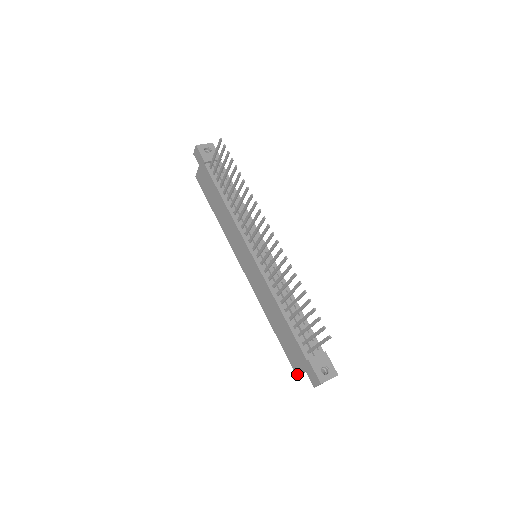
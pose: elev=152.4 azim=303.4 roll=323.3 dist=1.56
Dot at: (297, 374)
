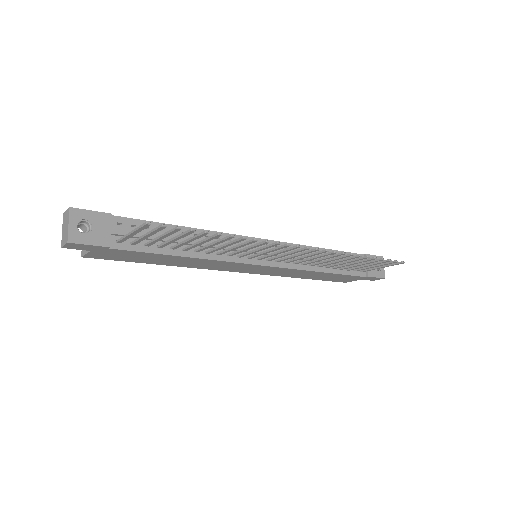
Dot at: occluded
